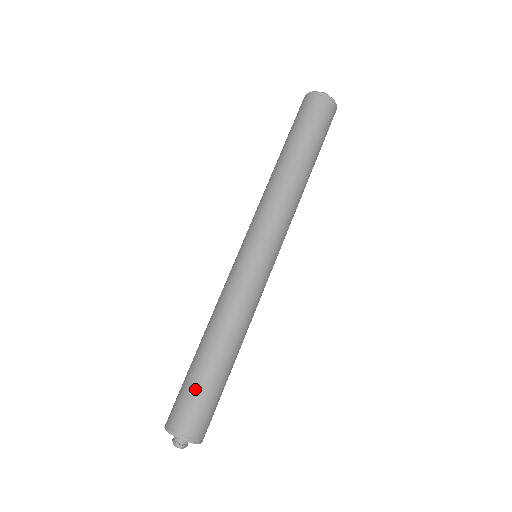
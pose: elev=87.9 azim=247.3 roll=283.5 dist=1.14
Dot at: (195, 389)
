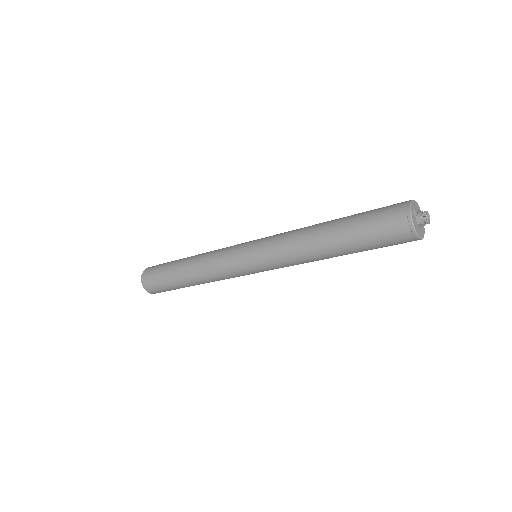
Dot at: (168, 286)
